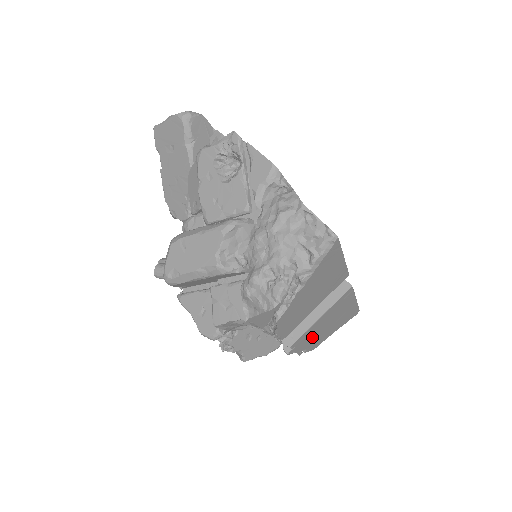
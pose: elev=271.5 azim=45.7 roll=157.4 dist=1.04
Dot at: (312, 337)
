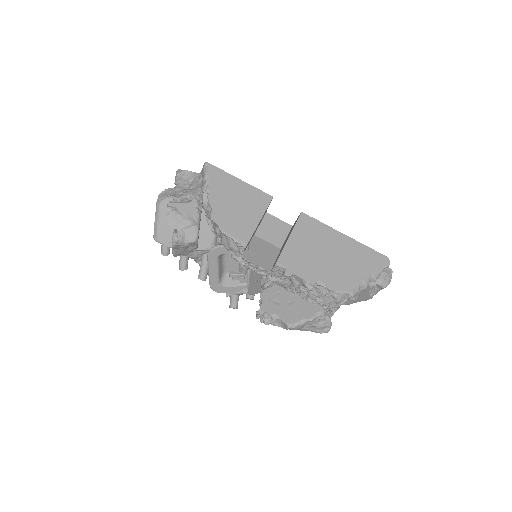
Dot at: (312, 265)
